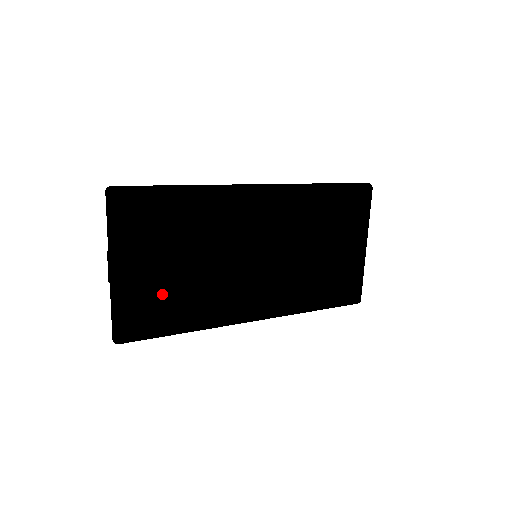
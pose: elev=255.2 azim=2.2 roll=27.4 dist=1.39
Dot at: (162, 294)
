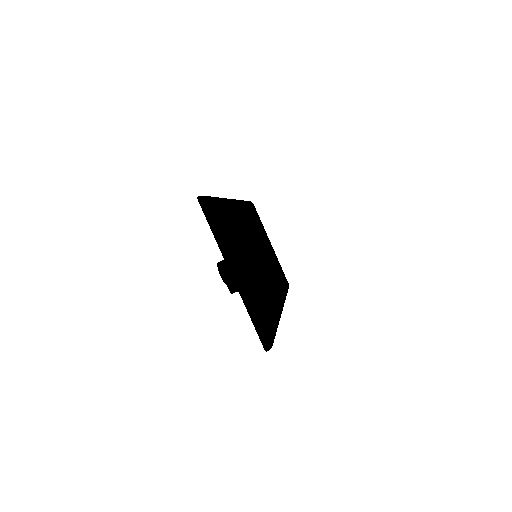
Dot at: (260, 290)
